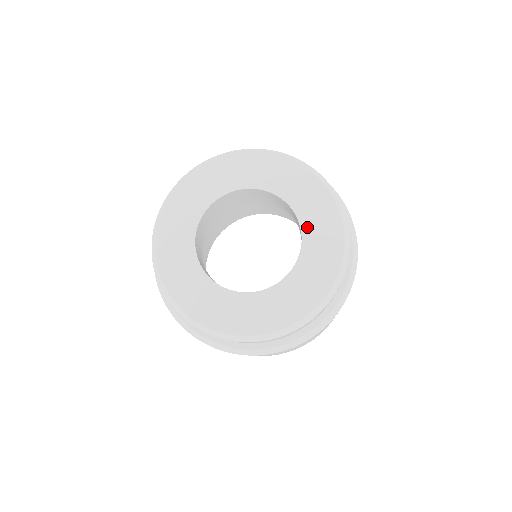
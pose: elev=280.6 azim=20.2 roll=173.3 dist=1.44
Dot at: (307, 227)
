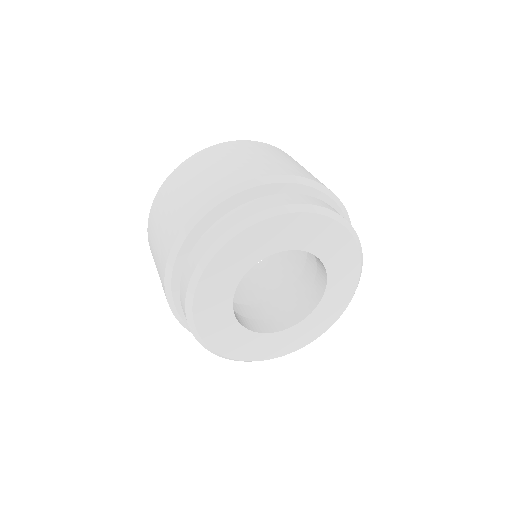
Dot at: (306, 245)
